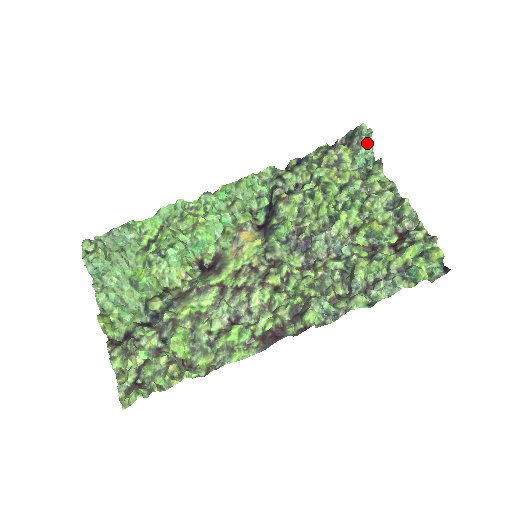
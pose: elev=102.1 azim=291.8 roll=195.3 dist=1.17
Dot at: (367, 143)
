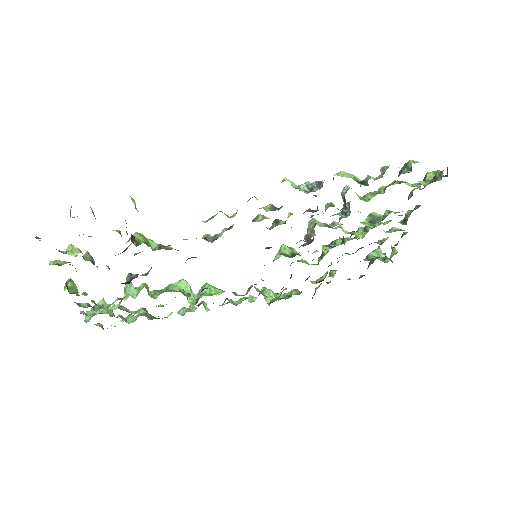
Dot at: (377, 251)
